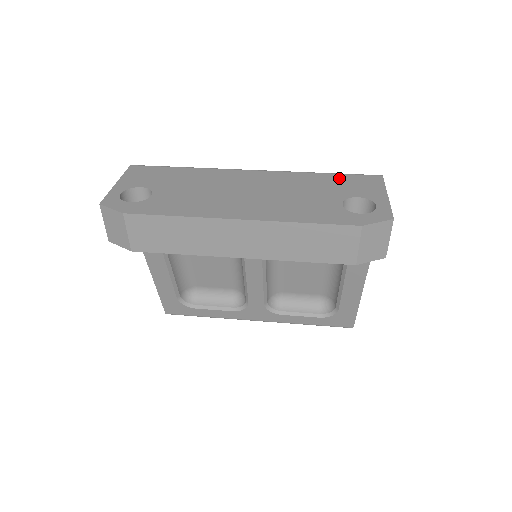
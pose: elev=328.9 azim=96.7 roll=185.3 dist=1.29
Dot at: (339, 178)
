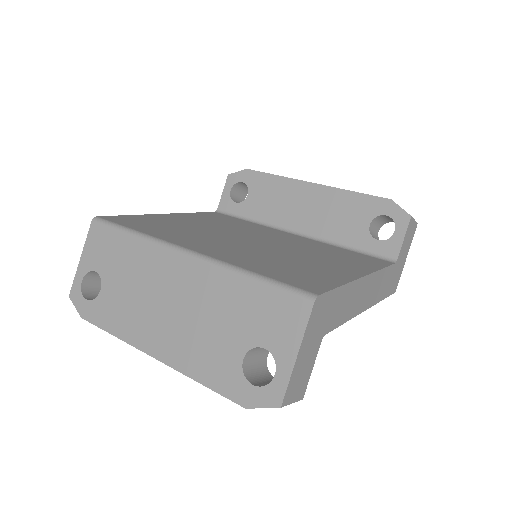
Dot at: (261, 297)
